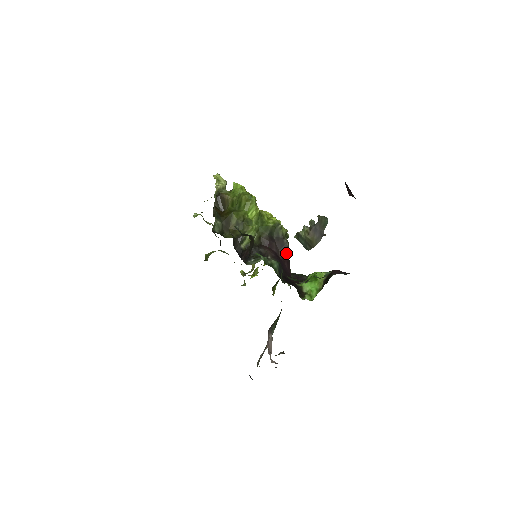
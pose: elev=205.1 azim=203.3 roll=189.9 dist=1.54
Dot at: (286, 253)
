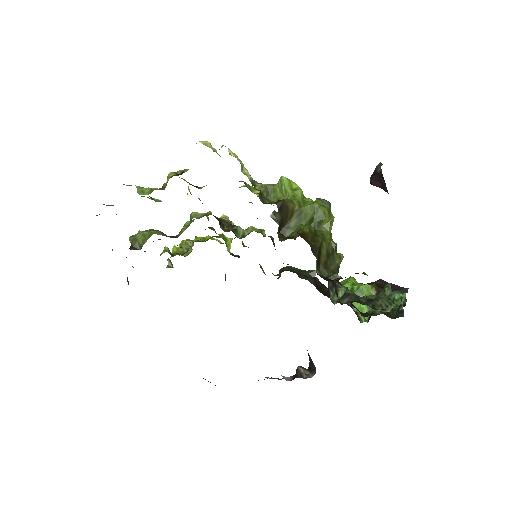
Dot at: occluded
